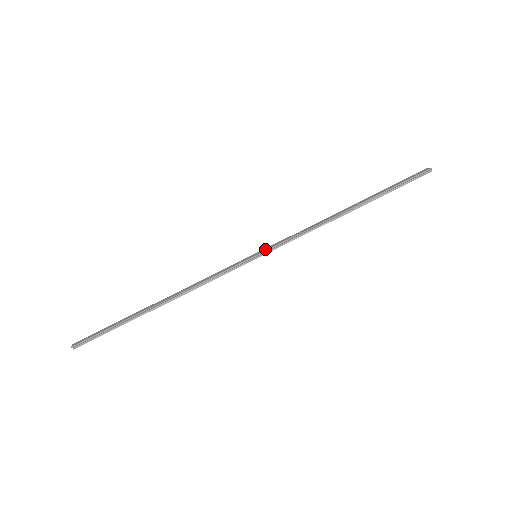
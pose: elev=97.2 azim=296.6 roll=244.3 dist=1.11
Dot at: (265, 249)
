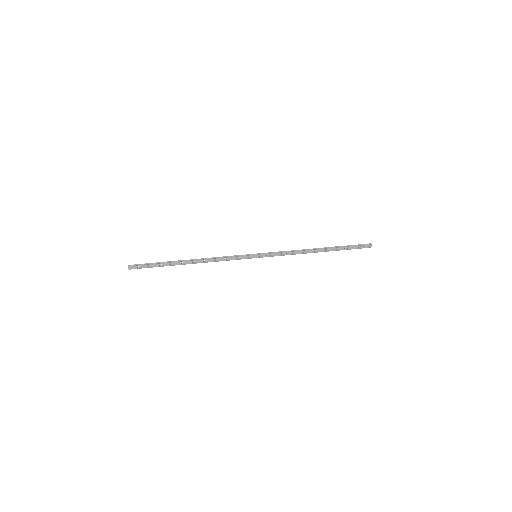
Dot at: (262, 255)
